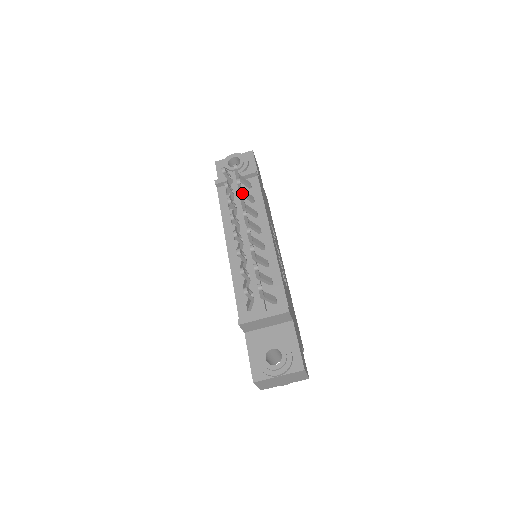
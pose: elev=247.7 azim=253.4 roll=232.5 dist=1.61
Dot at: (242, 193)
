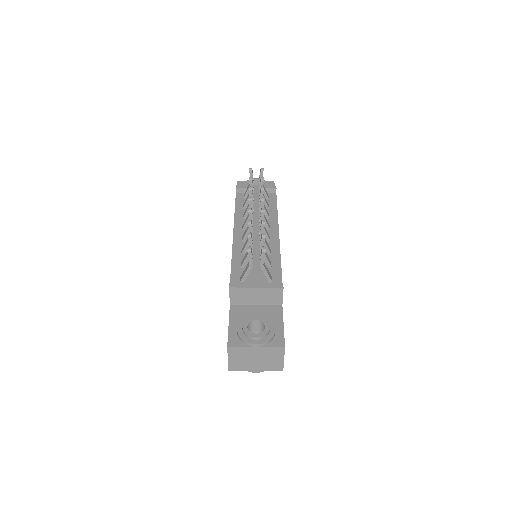
Dot at: occluded
